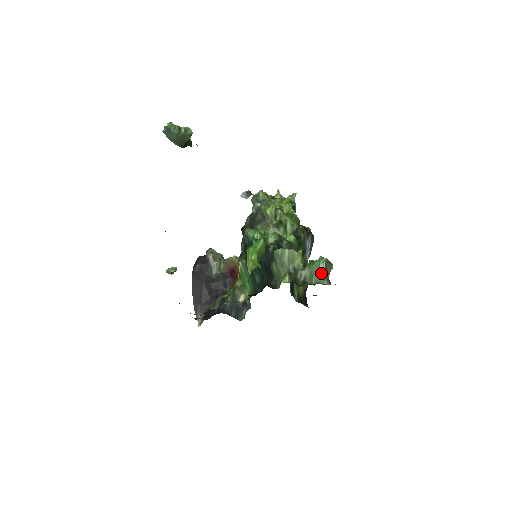
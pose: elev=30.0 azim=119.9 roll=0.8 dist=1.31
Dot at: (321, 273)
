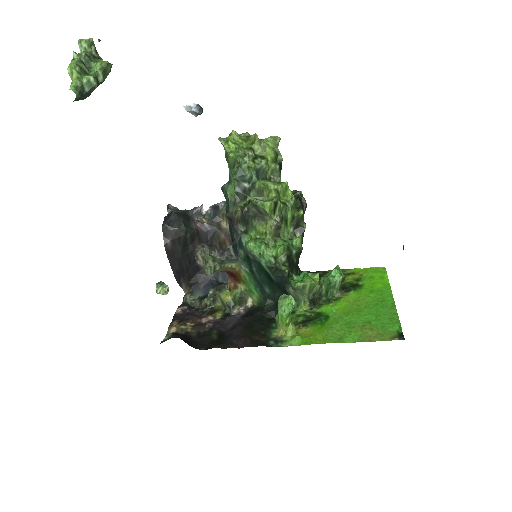
Dot at: (336, 288)
